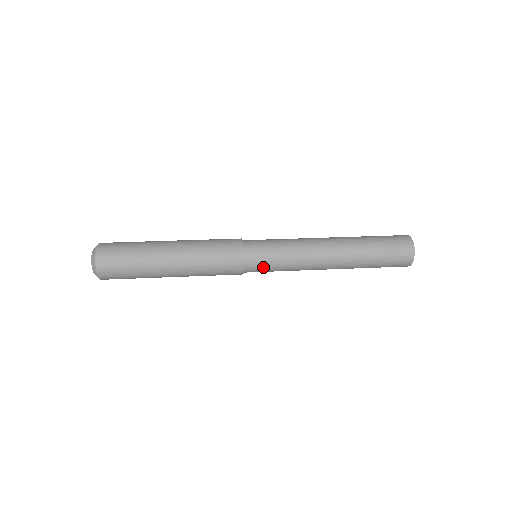
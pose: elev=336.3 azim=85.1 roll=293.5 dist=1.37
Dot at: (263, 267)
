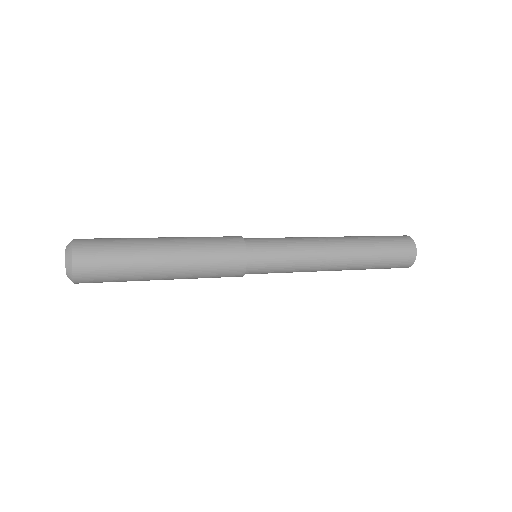
Dot at: (267, 264)
